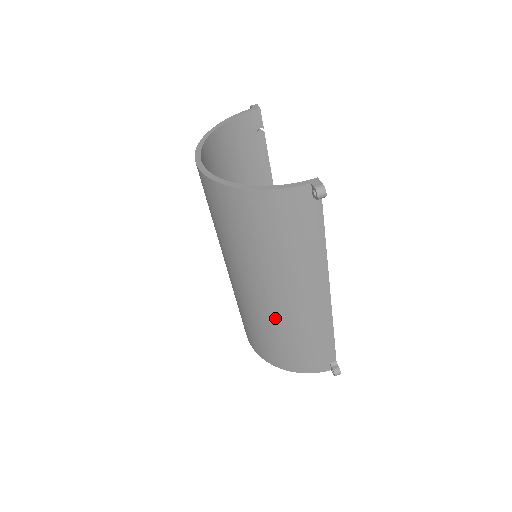
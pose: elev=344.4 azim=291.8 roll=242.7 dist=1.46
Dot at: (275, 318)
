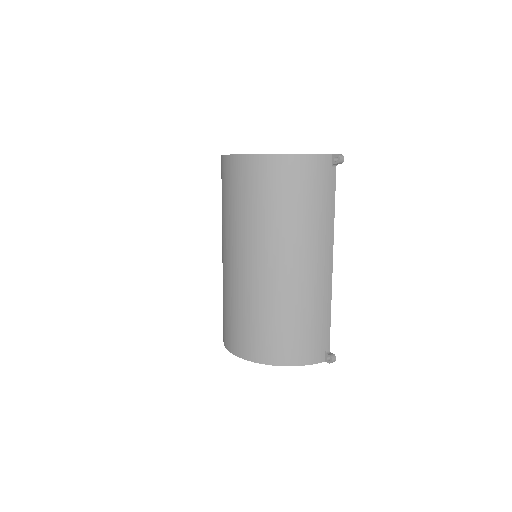
Dot at: (287, 292)
